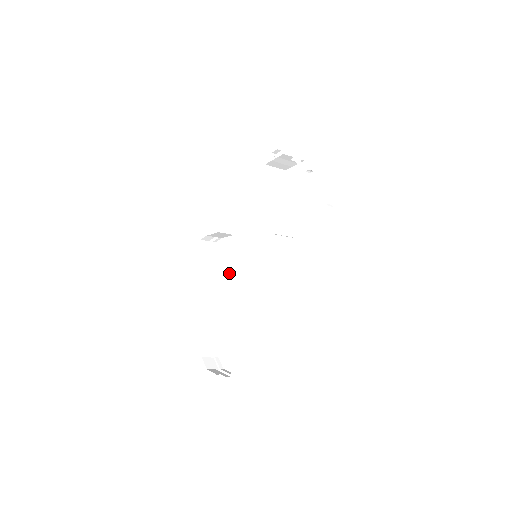
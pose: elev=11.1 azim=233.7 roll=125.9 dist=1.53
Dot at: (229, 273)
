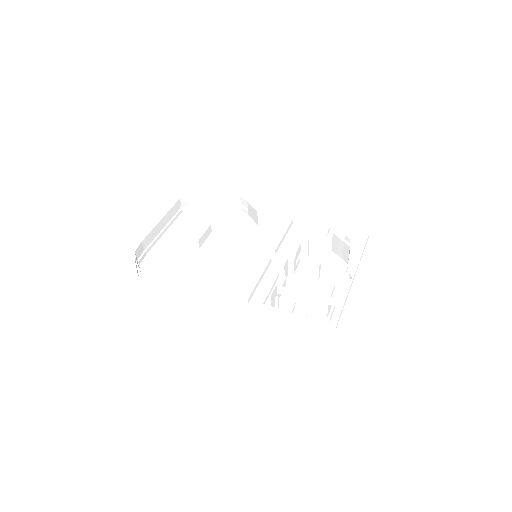
Dot at: (224, 235)
